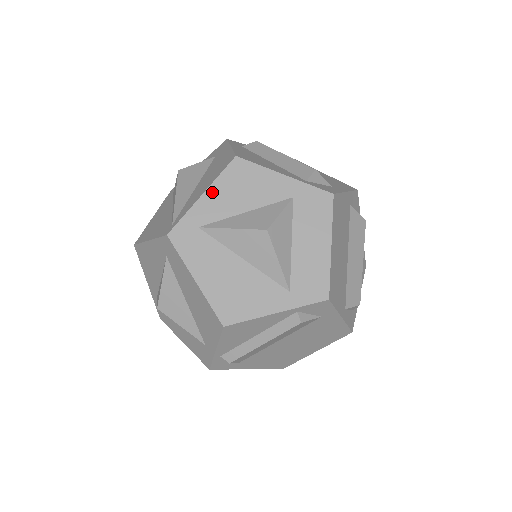
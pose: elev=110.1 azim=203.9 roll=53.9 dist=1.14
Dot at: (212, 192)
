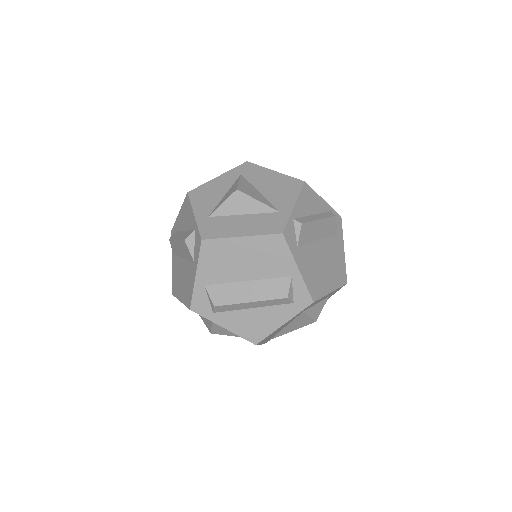
Dot at: occluded
